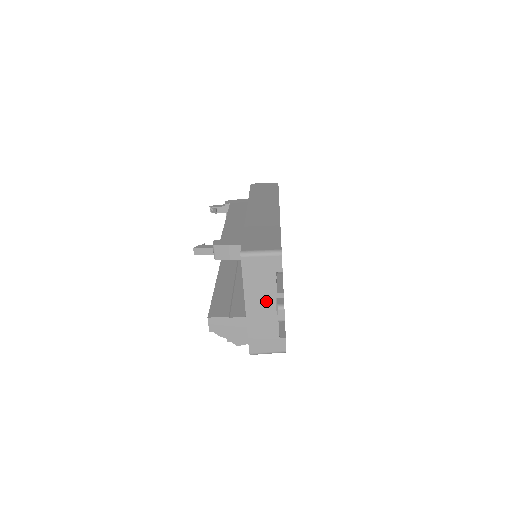
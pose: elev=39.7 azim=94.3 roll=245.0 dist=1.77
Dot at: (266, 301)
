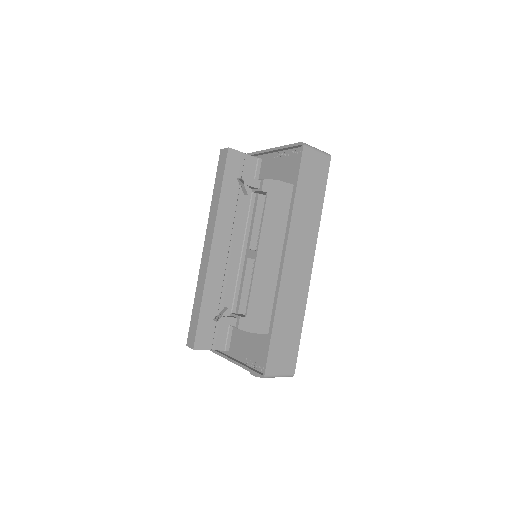
Dot at: occluded
